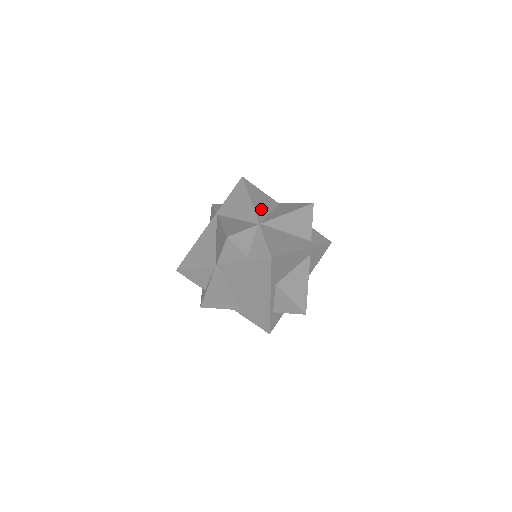
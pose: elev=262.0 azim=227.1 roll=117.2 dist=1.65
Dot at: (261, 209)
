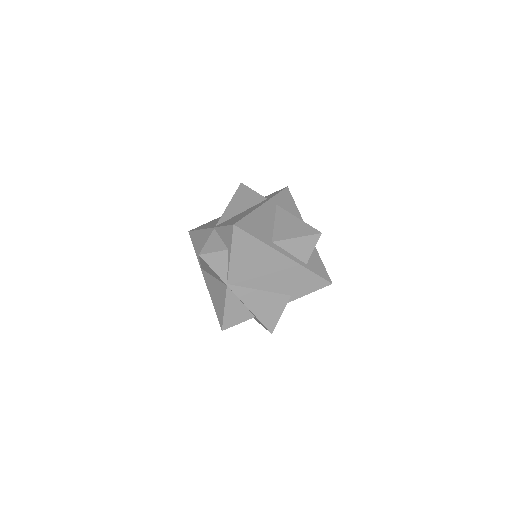
Dot at: occluded
